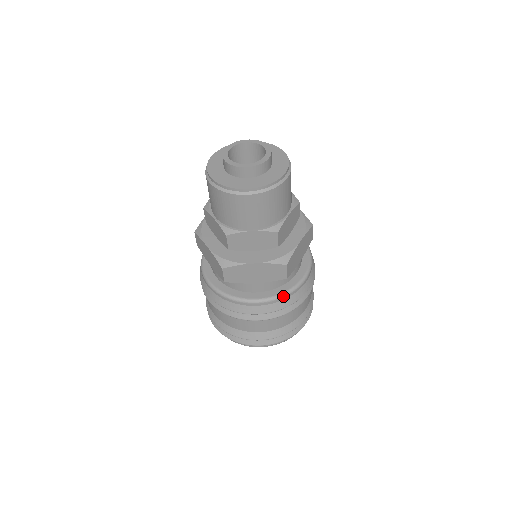
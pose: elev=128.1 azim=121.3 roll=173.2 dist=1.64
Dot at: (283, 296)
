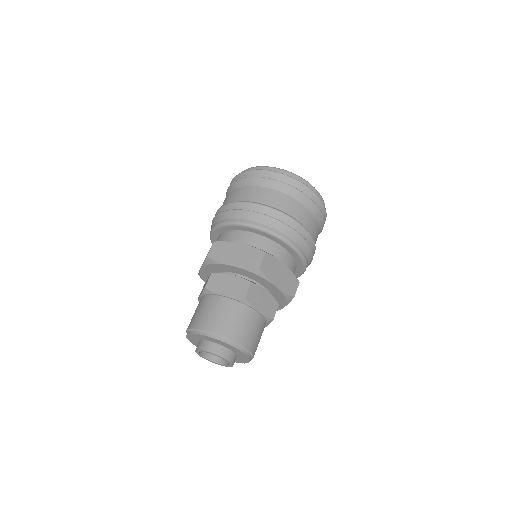
Dot at: occluded
